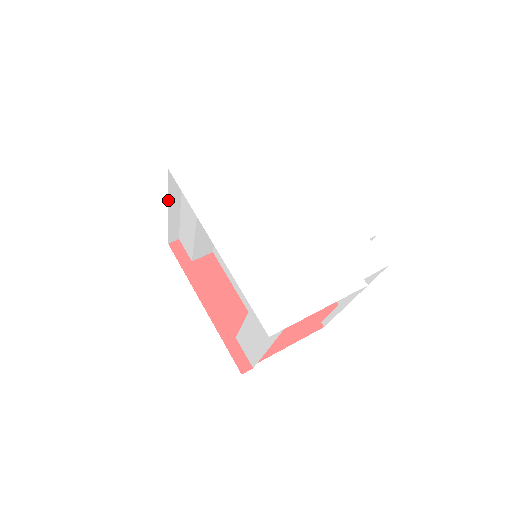
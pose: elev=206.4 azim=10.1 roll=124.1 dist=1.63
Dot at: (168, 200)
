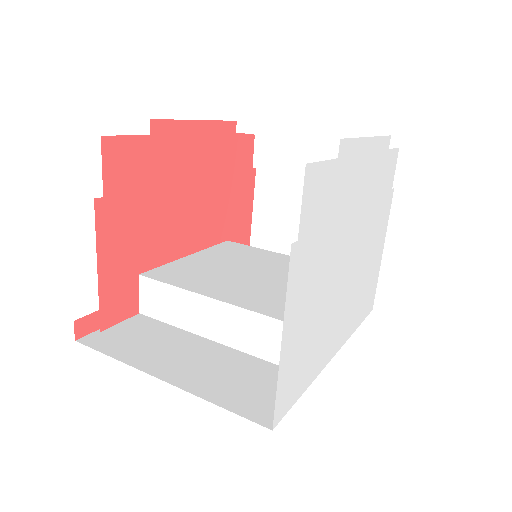
Dot at: occluded
